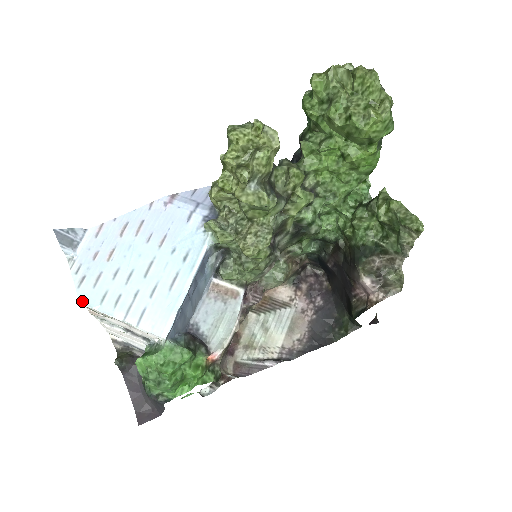
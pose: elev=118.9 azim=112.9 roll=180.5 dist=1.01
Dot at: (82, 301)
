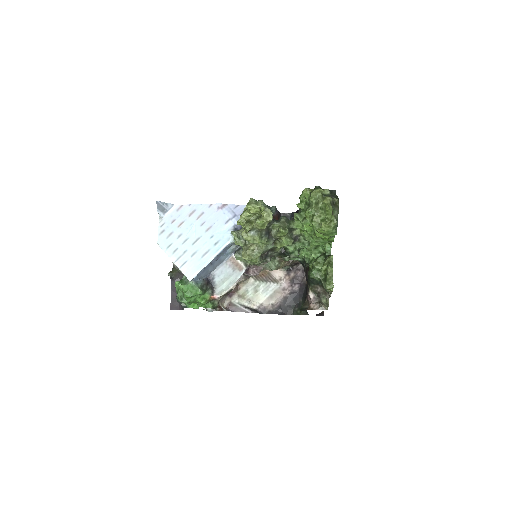
Dot at: (159, 243)
